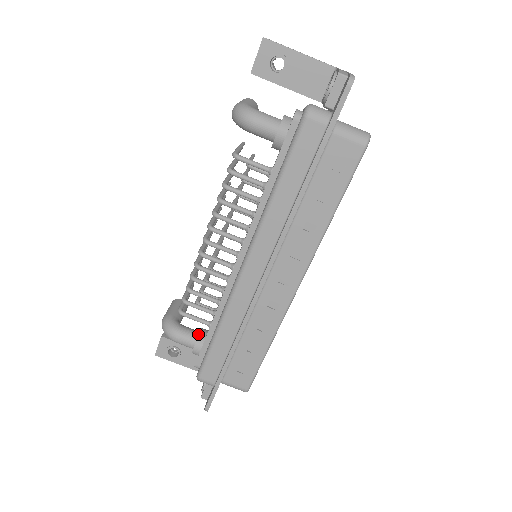
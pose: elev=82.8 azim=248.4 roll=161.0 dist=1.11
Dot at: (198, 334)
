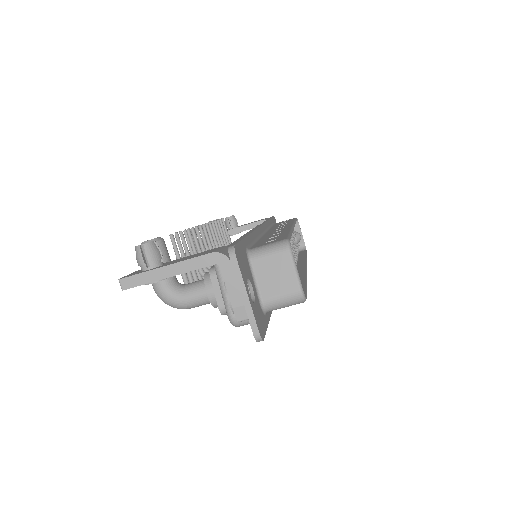
Dot at: occluded
